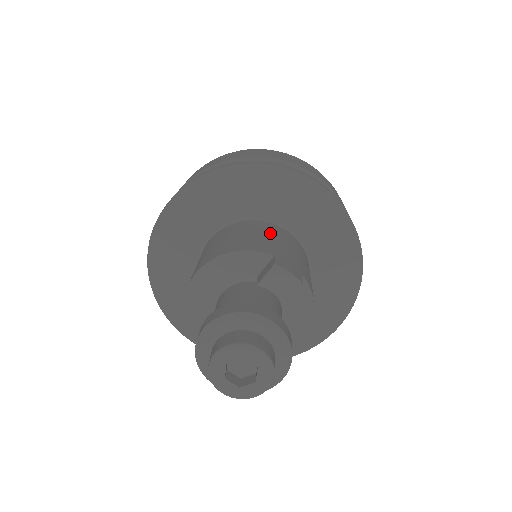
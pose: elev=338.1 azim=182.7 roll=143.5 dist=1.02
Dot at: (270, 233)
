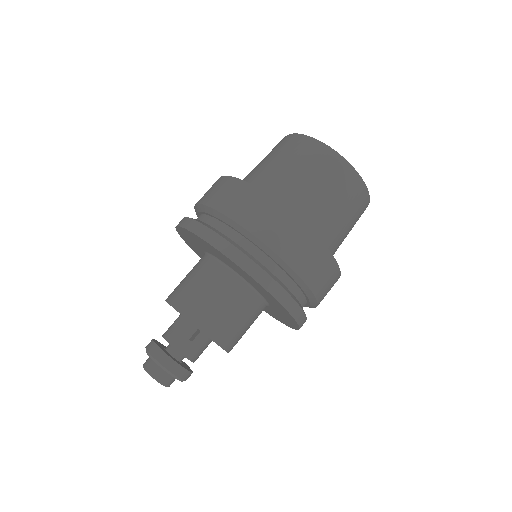
Dot at: (204, 282)
